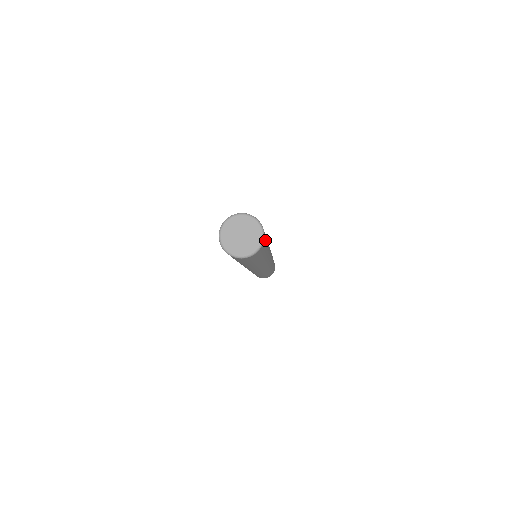
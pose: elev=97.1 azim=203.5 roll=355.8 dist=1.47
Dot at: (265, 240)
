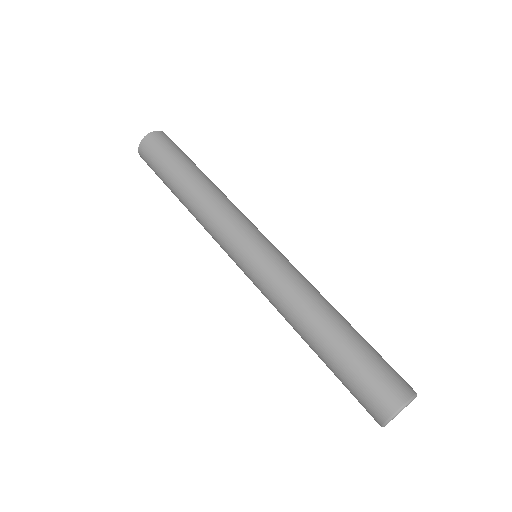
Dot at: occluded
